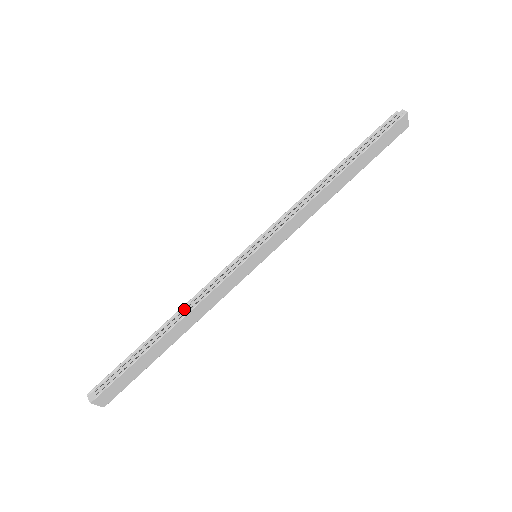
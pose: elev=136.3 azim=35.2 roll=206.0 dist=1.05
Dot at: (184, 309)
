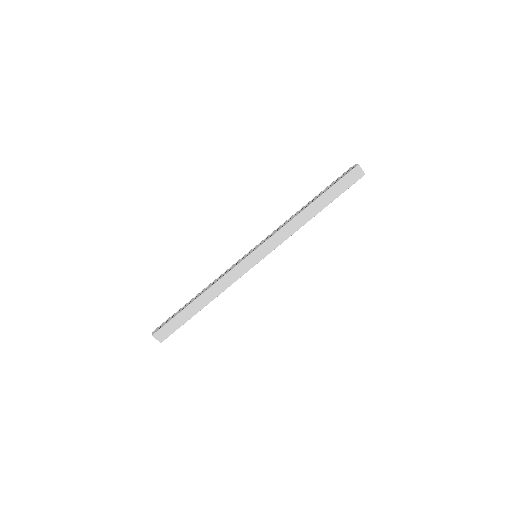
Dot at: (210, 285)
